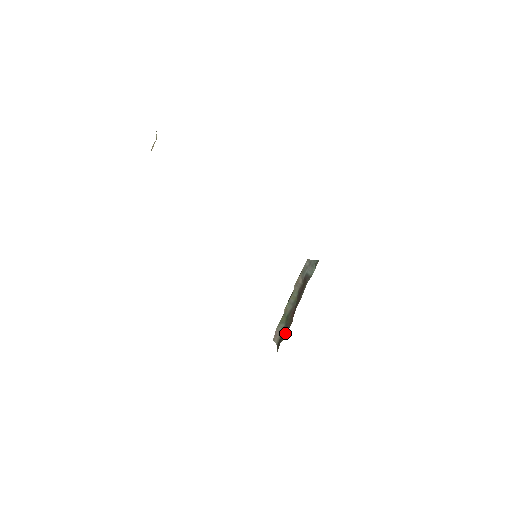
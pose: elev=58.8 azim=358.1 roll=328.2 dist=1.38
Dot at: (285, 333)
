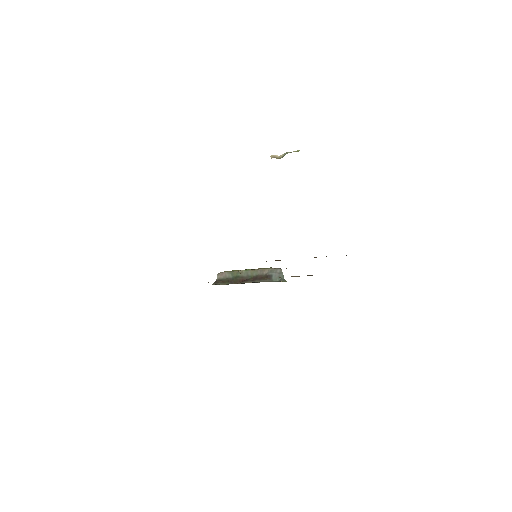
Dot at: (227, 283)
